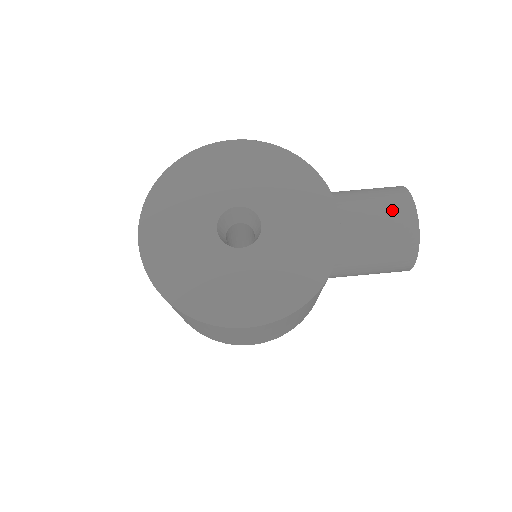
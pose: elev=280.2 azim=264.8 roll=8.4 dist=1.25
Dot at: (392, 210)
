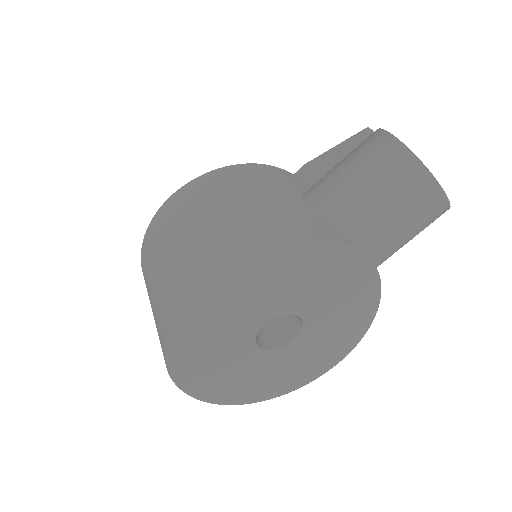
Dot at: (421, 214)
